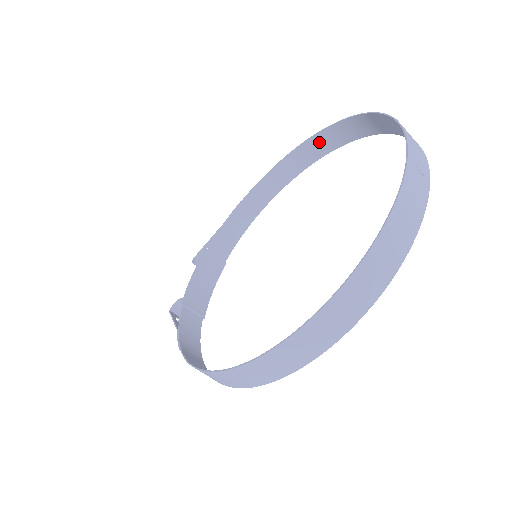
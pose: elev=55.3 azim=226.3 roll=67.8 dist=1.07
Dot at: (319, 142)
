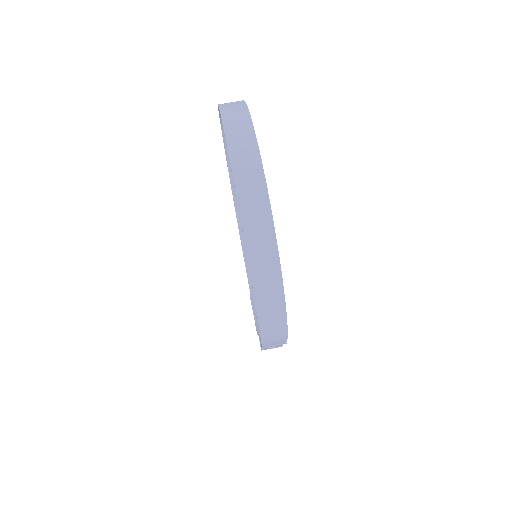
Dot at: occluded
